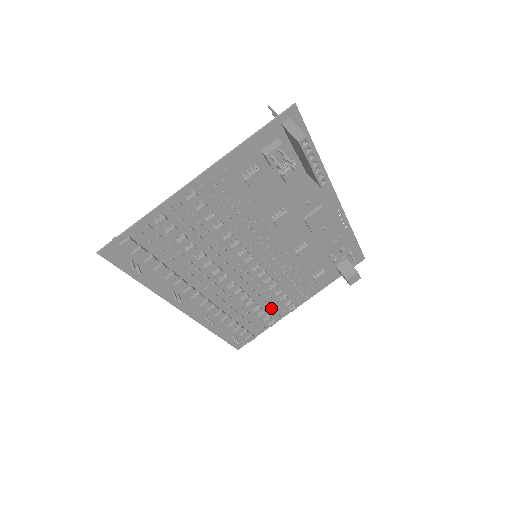
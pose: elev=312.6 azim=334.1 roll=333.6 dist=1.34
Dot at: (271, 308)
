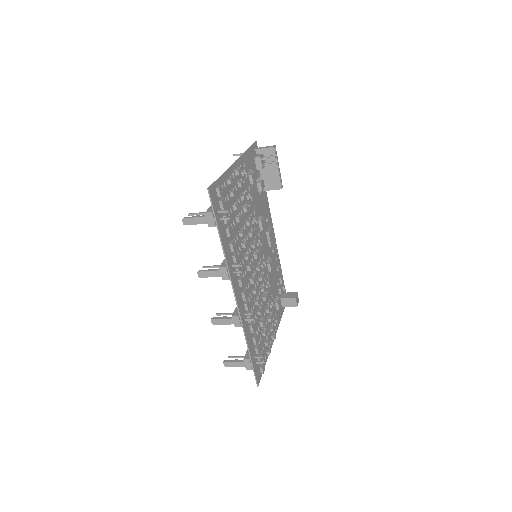
Dot at: occluded
